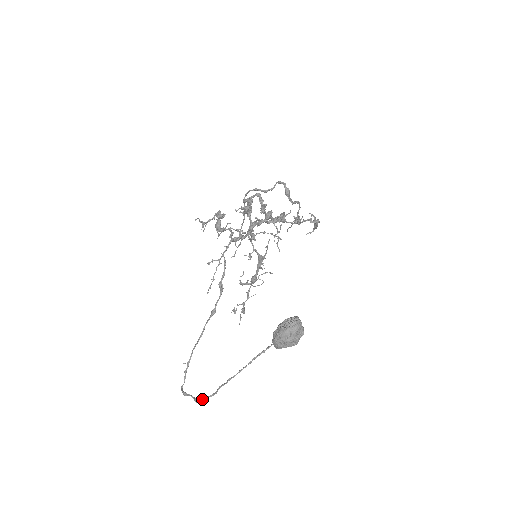
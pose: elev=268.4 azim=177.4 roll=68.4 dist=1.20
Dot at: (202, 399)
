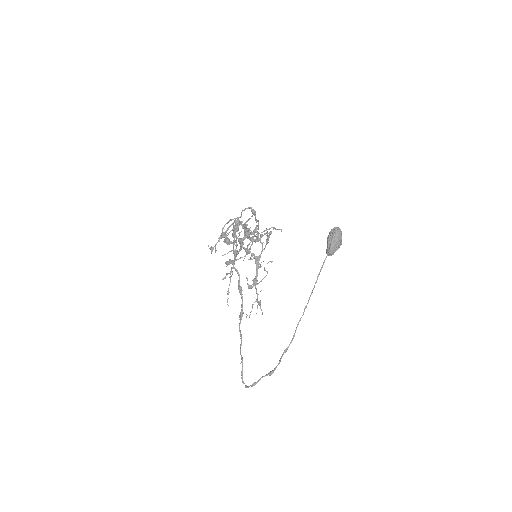
Dot at: (281, 357)
